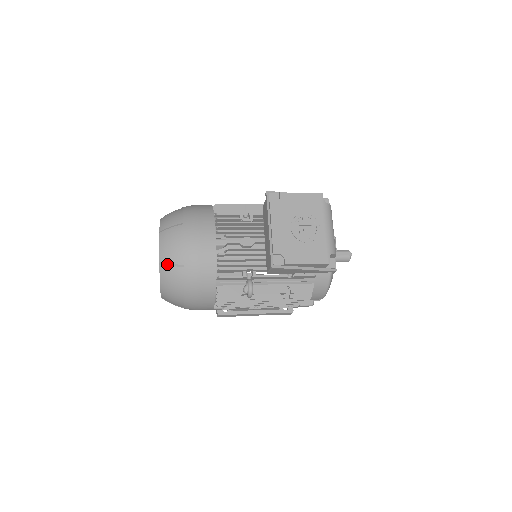
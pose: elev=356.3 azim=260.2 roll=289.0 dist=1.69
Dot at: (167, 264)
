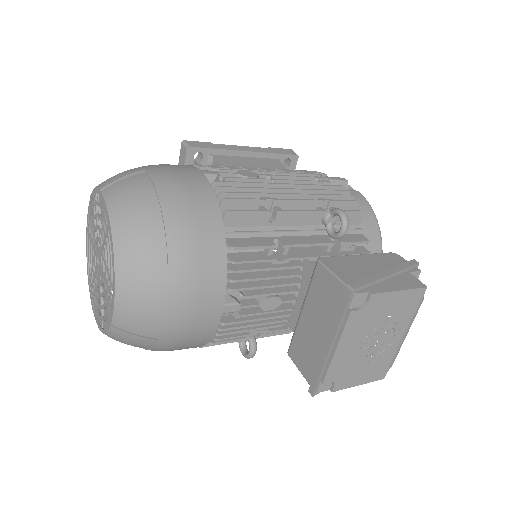
Dot at: (127, 332)
